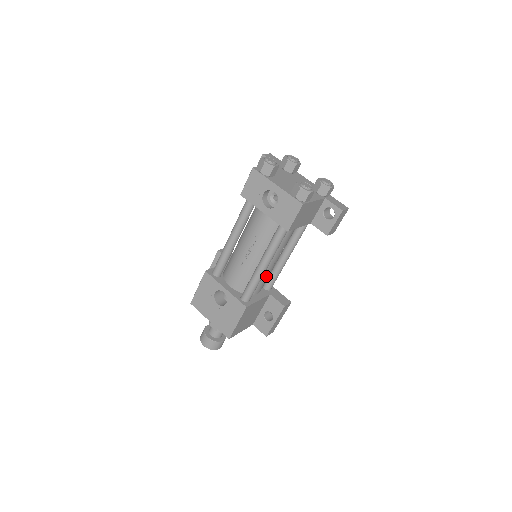
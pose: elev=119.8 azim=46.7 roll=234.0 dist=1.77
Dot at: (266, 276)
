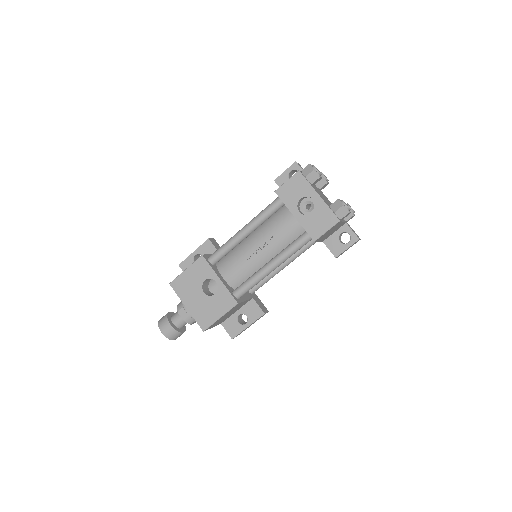
Dot at: occluded
